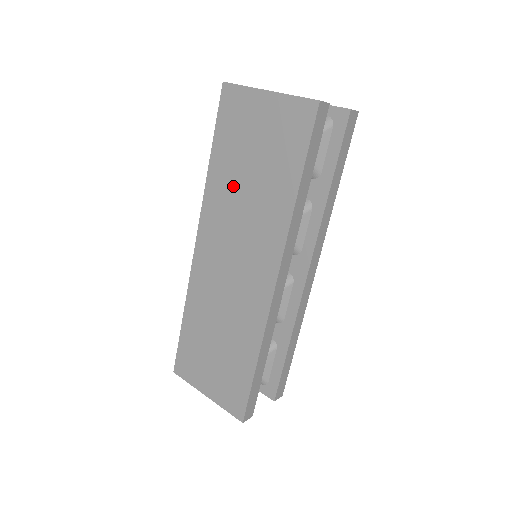
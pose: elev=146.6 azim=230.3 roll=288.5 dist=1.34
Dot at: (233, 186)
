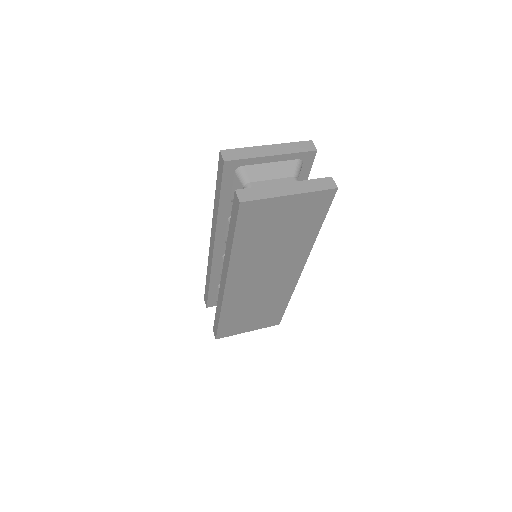
Dot at: (260, 250)
